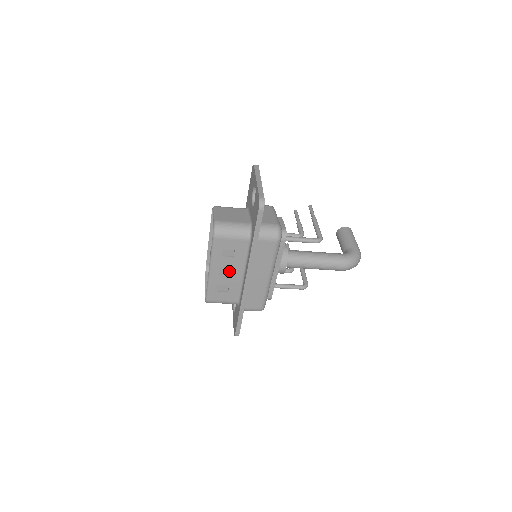
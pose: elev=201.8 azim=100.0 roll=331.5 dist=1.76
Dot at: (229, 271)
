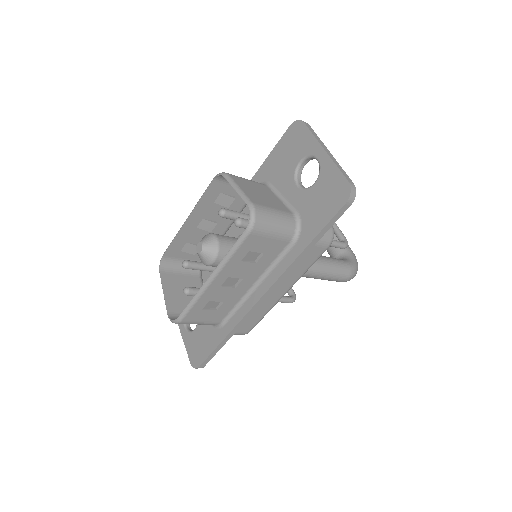
Dot at: (235, 281)
